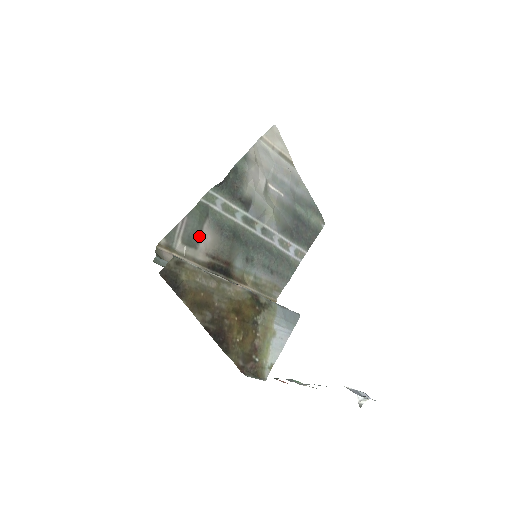
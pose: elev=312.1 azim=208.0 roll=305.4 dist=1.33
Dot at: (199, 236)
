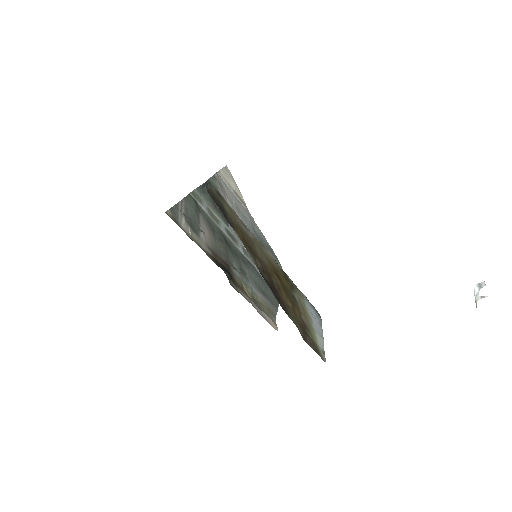
Dot at: (198, 224)
